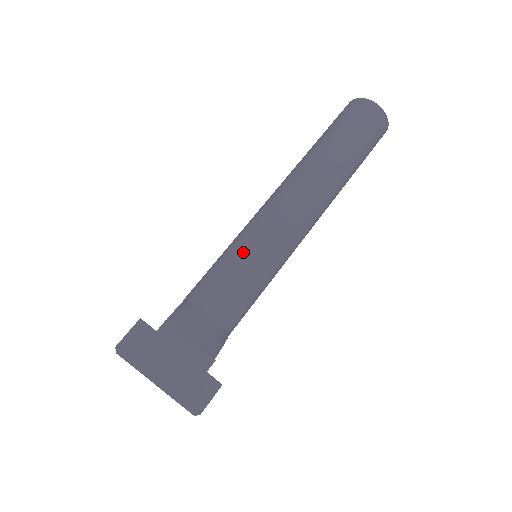
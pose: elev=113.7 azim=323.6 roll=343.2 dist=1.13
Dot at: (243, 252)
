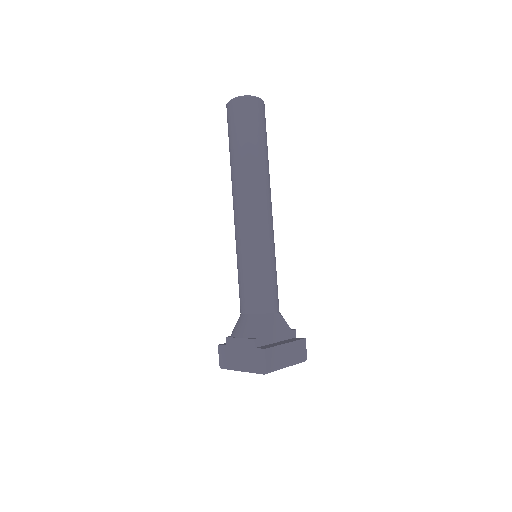
Dot at: (238, 267)
